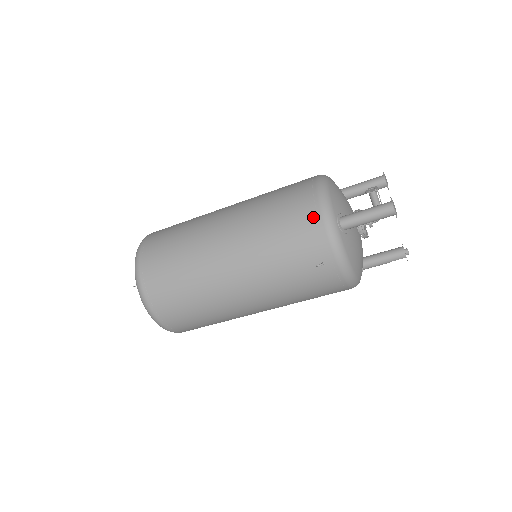
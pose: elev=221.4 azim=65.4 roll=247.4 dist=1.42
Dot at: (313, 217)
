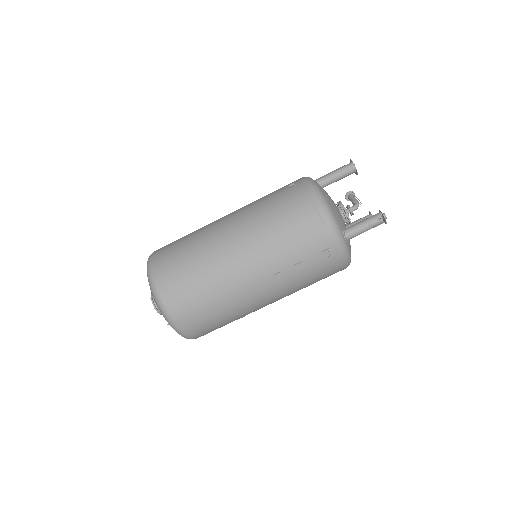
Dot at: occluded
